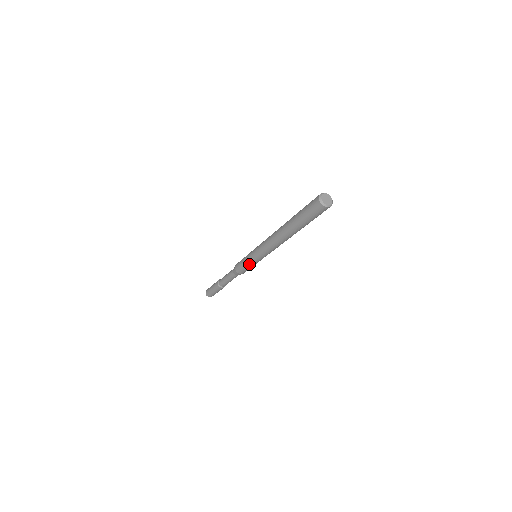
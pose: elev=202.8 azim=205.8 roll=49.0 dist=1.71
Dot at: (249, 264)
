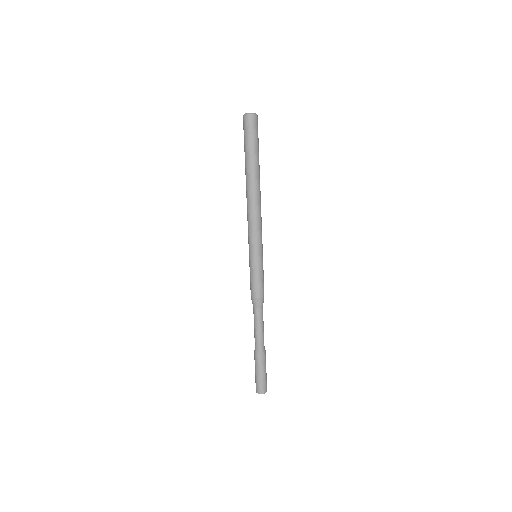
Dot at: (250, 268)
